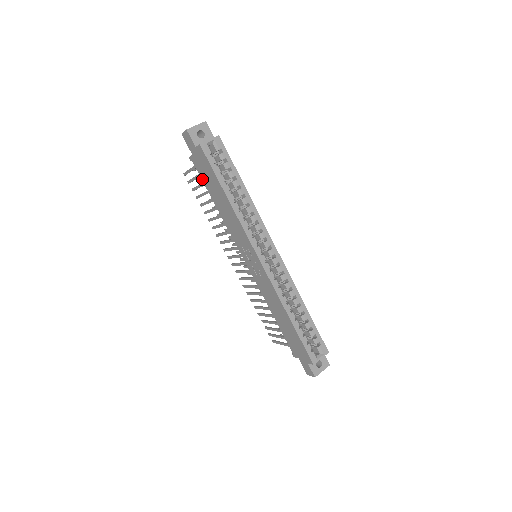
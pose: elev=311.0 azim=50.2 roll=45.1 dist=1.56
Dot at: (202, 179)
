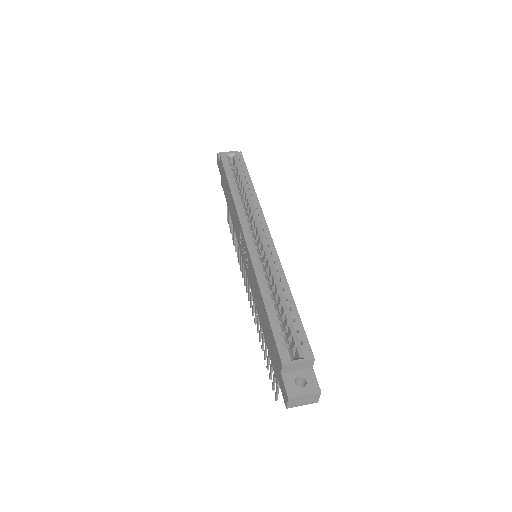
Dot at: (225, 195)
